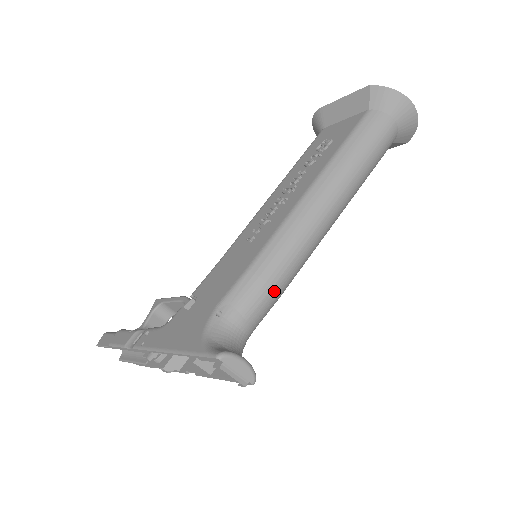
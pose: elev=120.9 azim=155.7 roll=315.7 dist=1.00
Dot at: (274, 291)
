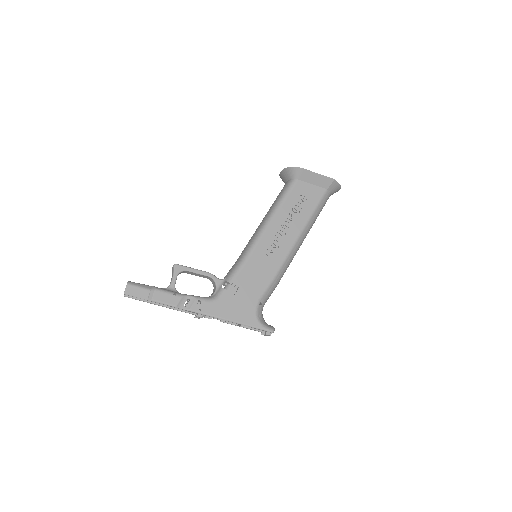
Dot at: occluded
